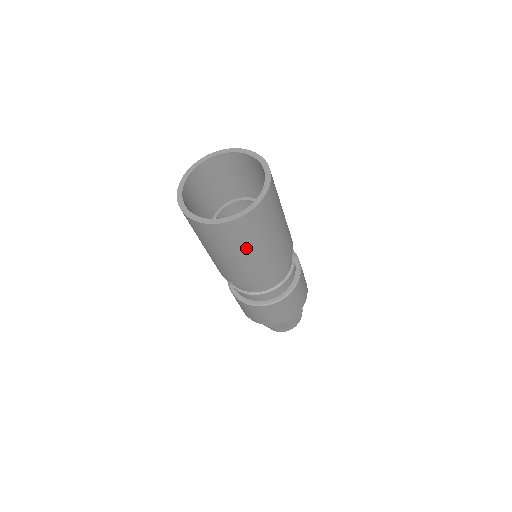
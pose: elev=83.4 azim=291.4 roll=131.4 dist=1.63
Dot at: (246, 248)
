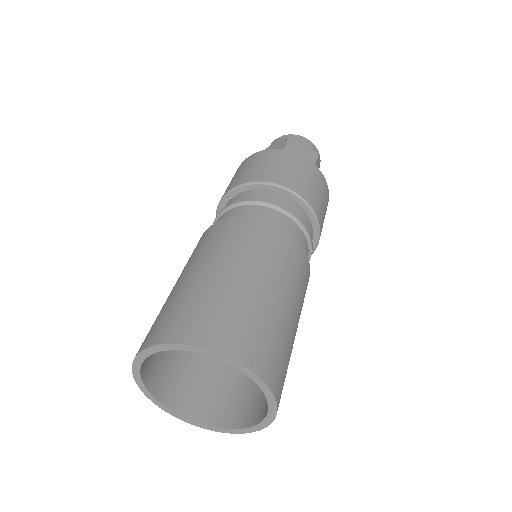
Dot at: occluded
